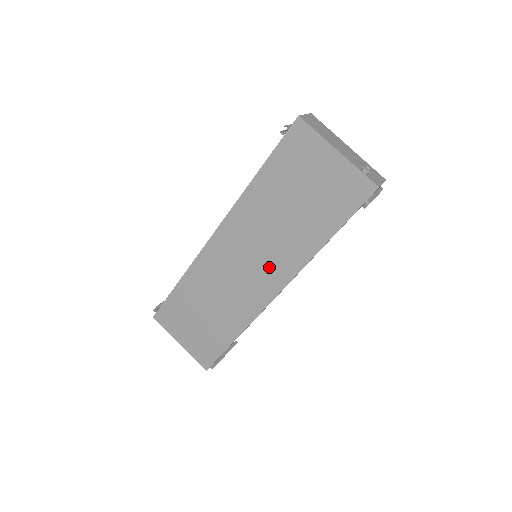
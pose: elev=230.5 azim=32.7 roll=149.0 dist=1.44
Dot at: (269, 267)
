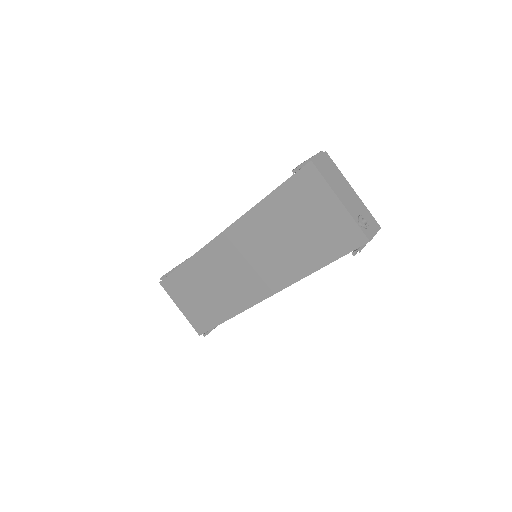
Dot at: (264, 274)
